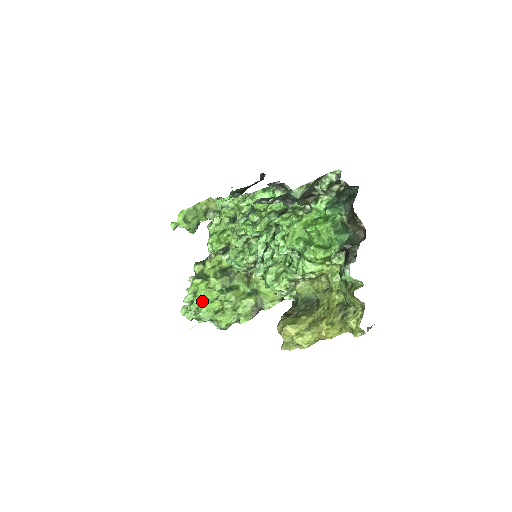
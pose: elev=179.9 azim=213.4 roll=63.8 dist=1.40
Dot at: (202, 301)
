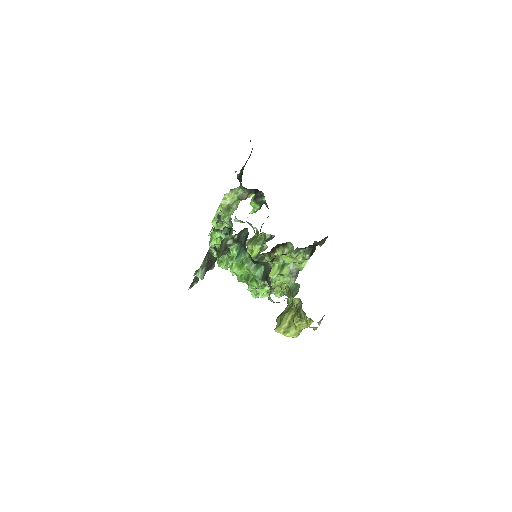
Dot at: occluded
